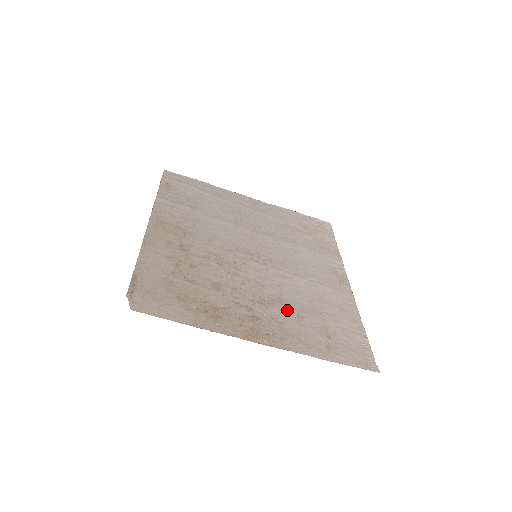
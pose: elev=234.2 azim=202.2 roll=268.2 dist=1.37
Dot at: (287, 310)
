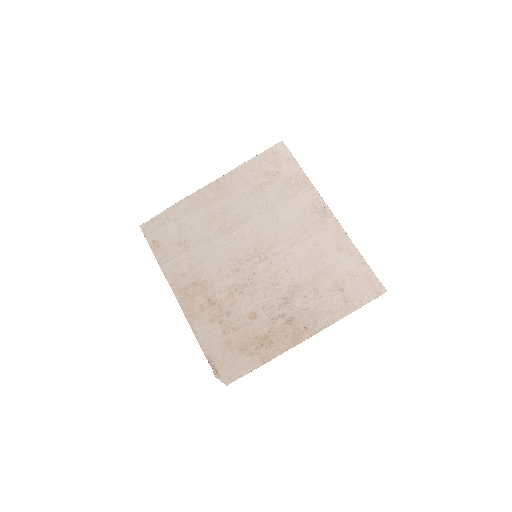
Dot at: (304, 292)
